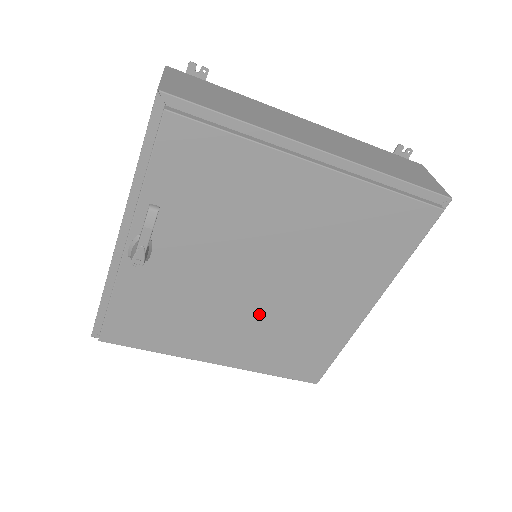
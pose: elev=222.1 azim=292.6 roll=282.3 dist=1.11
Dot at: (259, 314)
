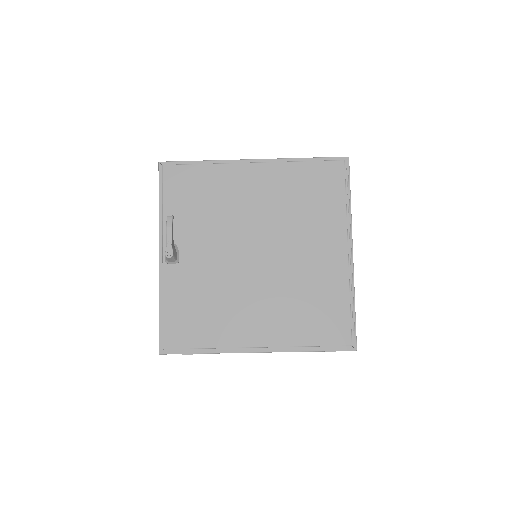
Dot at: (268, 283)
